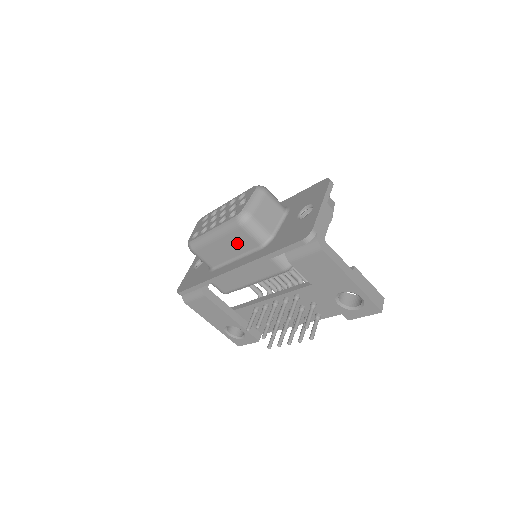
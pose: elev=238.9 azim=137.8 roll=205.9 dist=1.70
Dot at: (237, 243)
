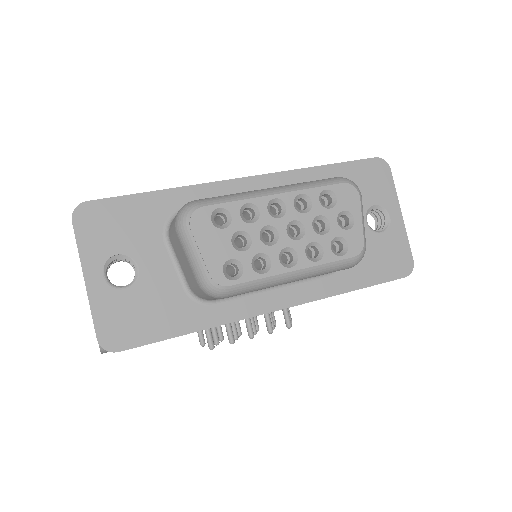
Dot at: occluded
